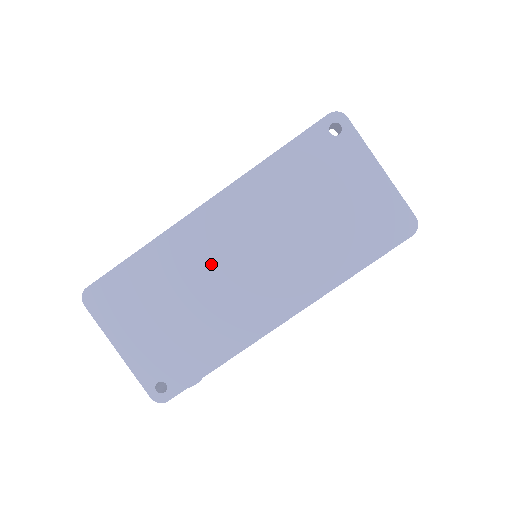
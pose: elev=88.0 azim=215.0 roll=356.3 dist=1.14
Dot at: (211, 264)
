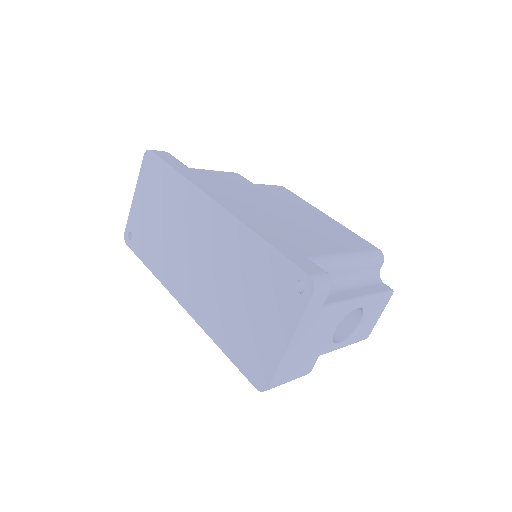
Dot at: (188, 230)
